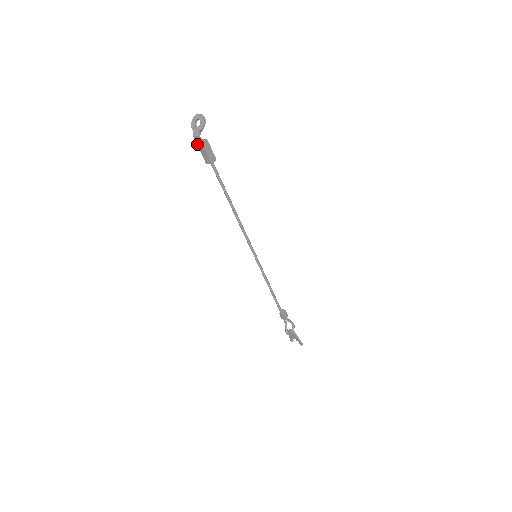
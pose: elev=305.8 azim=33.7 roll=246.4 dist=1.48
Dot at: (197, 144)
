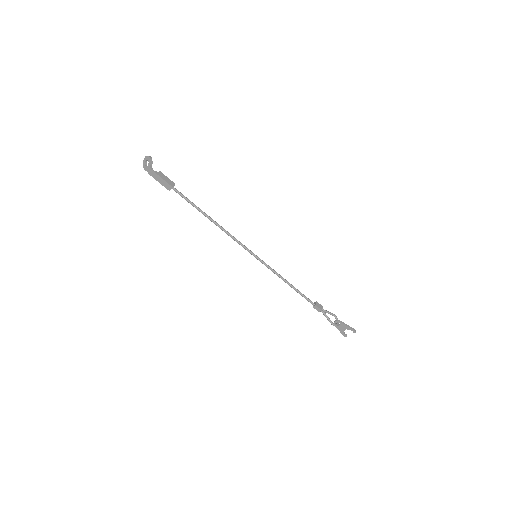
Dot at: (154, 178)
